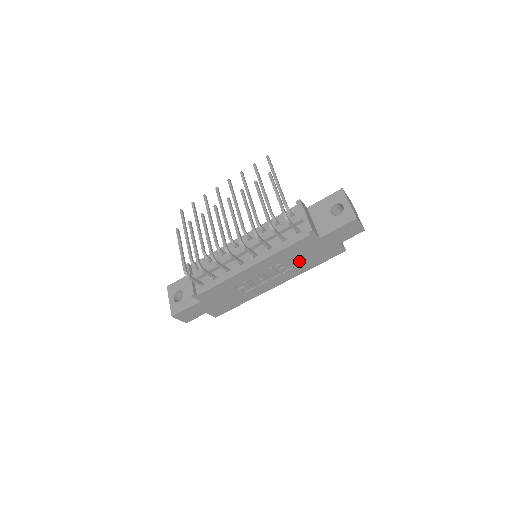
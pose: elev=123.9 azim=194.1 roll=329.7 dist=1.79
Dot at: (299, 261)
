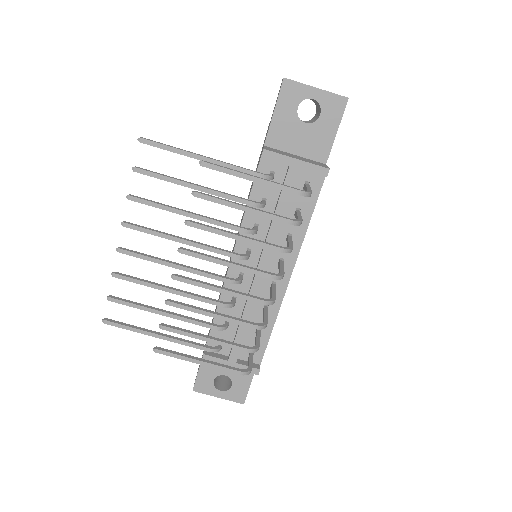
Dot at: occluded
